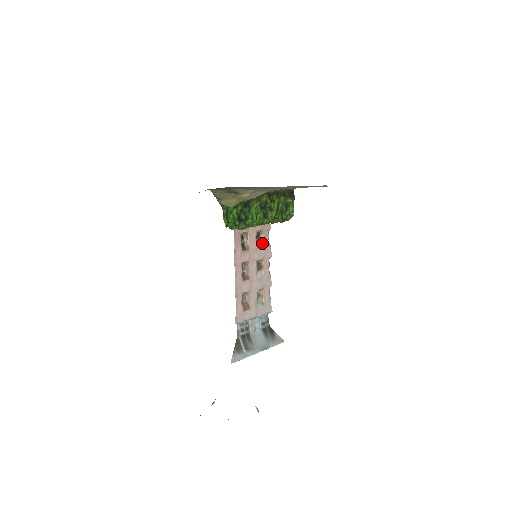
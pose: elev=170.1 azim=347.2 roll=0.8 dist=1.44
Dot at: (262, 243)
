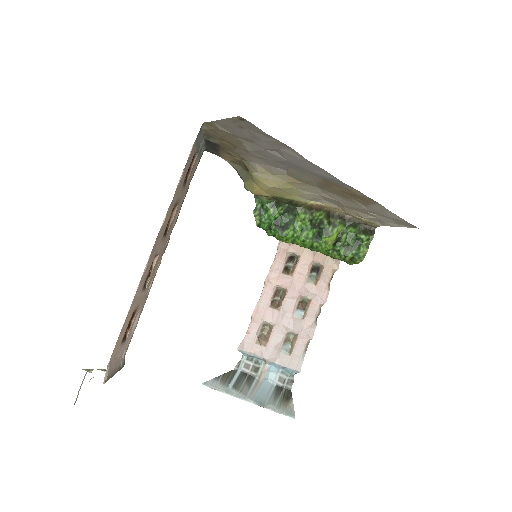
Dot at: (317, 280)
